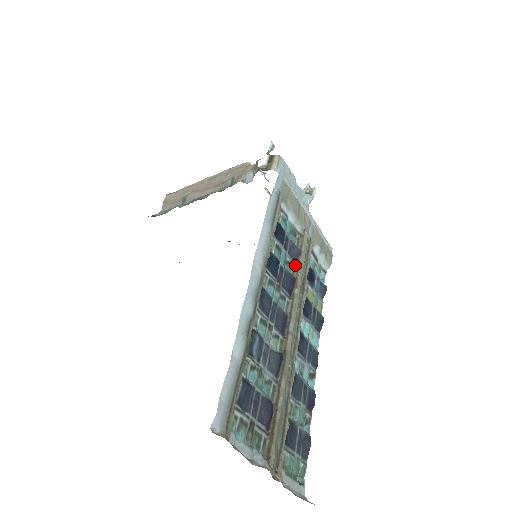
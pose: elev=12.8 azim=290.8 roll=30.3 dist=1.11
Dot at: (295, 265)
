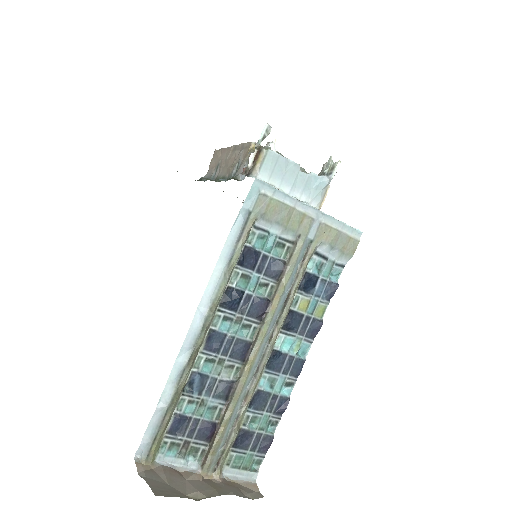
Dot at: (276, 283)
